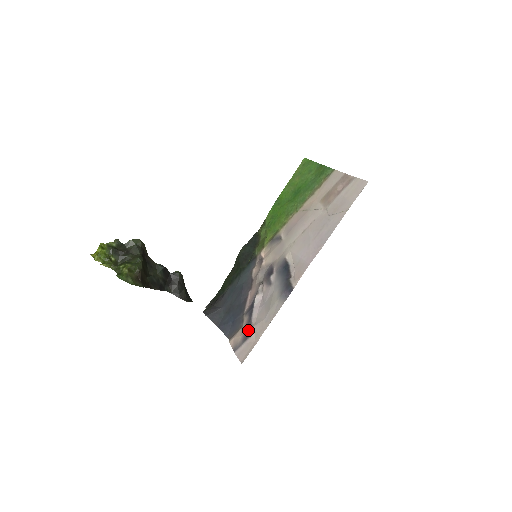
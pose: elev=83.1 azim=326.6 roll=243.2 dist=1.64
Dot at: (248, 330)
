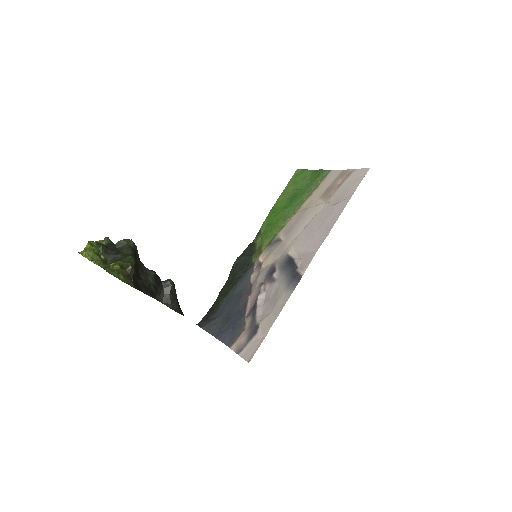
Dot at: (253, 328)
